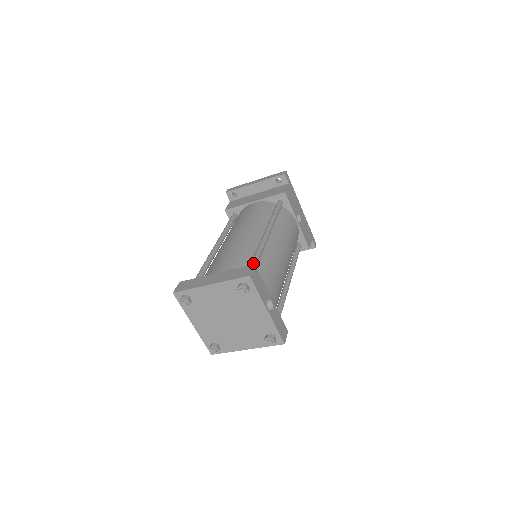
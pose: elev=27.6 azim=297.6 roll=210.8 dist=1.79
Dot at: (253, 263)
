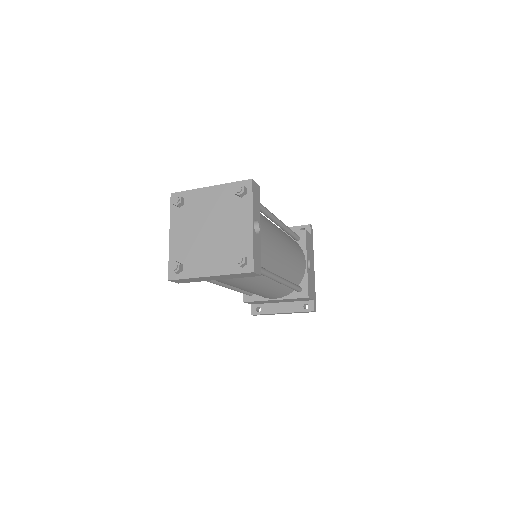
Dot at: occluded
